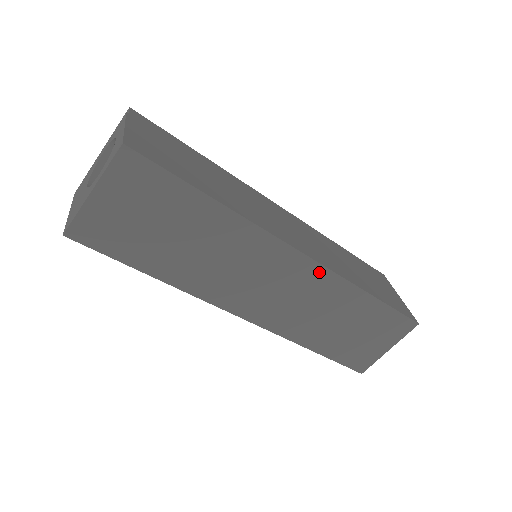
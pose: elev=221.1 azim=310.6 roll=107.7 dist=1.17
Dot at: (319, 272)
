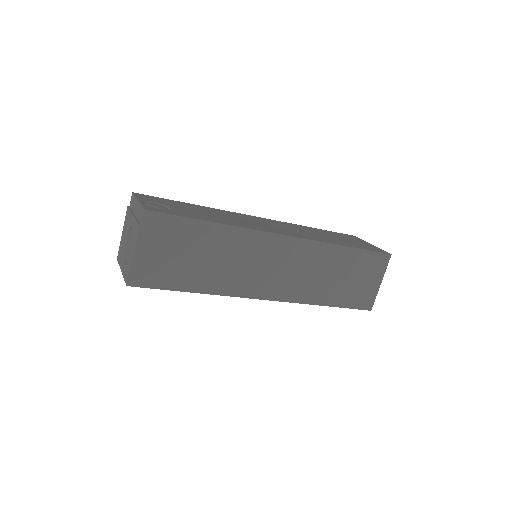
Dot at: occluded
